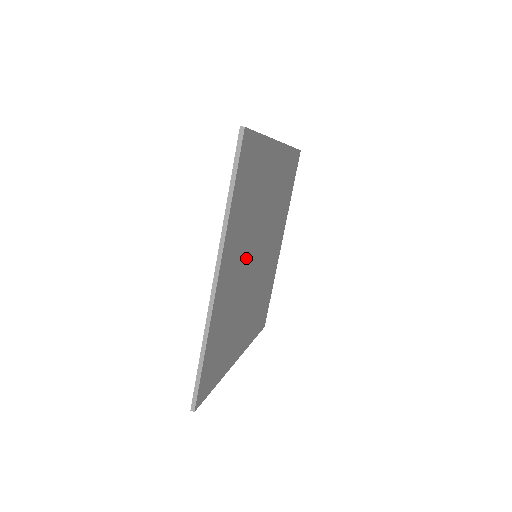
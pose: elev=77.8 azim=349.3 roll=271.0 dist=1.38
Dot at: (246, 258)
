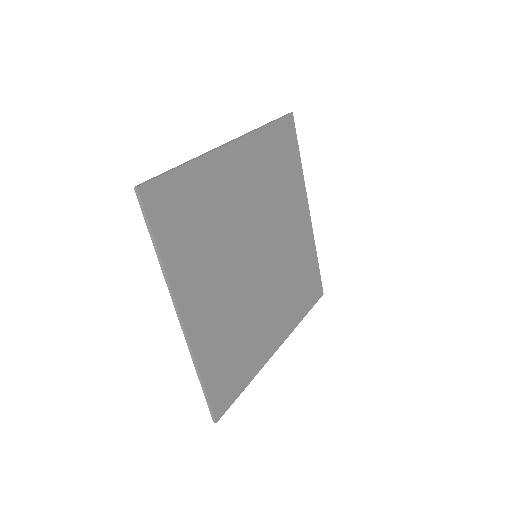
Dot at: (231, 272)
